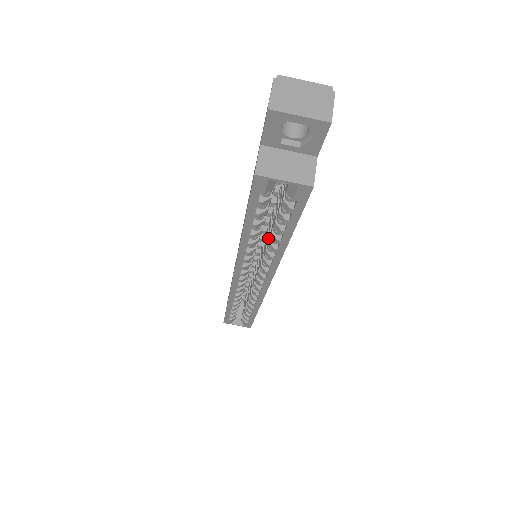
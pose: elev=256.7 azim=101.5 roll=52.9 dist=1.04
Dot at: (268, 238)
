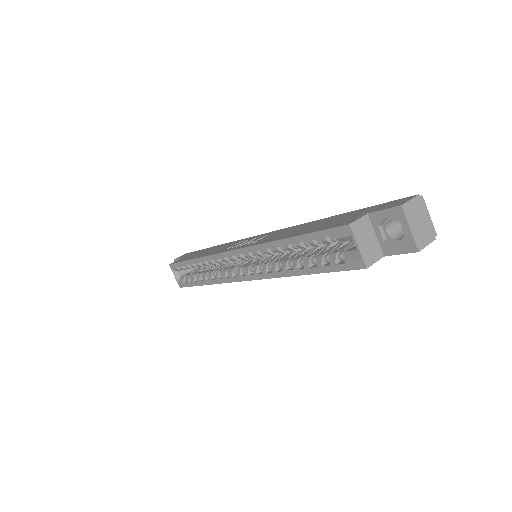
Dot at: (288, 258)
